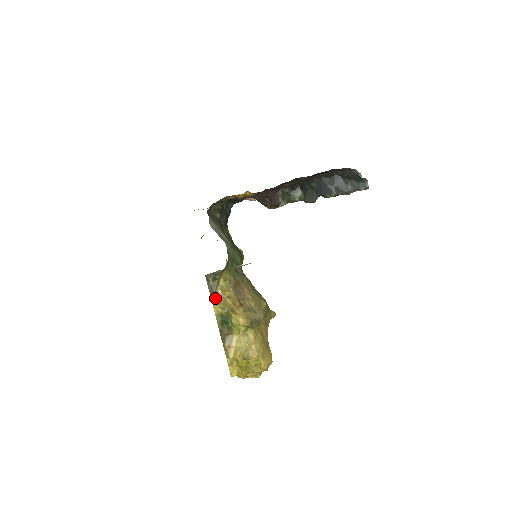
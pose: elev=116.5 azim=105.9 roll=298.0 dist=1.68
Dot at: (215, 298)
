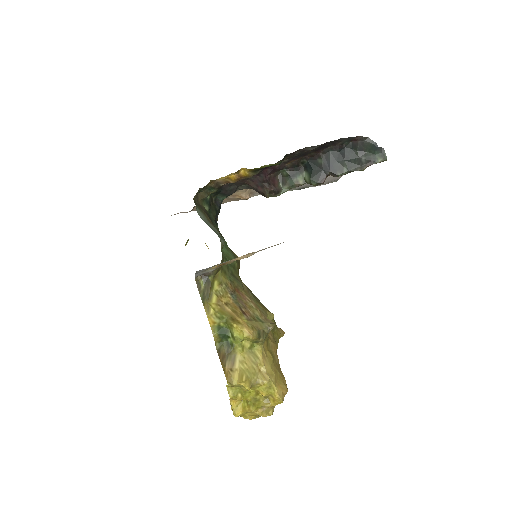
Dot at: (209, 306)
